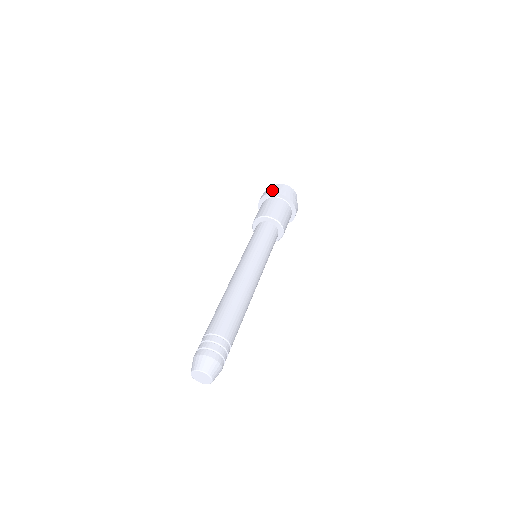
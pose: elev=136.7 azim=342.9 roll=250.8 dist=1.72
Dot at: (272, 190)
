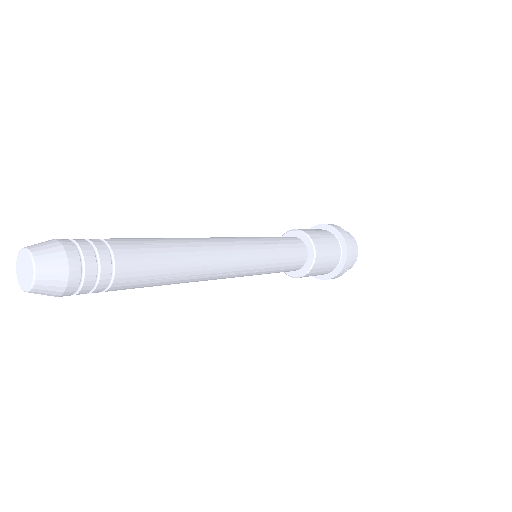
Dot at: (332, 224)
